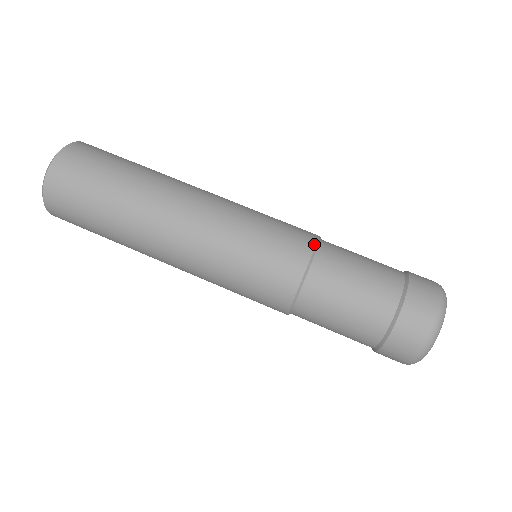
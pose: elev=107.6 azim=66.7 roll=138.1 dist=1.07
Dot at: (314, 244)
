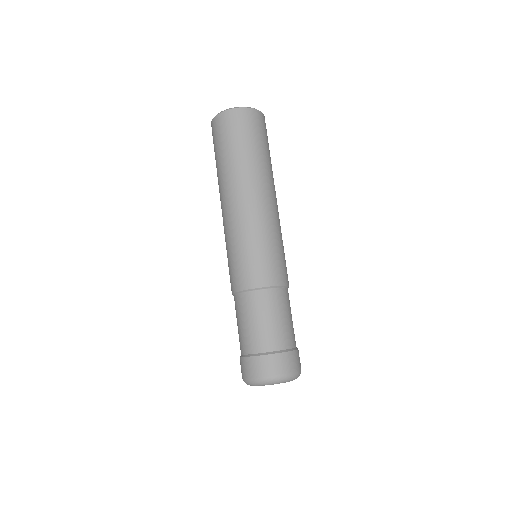
Dot at: (271, 285)
